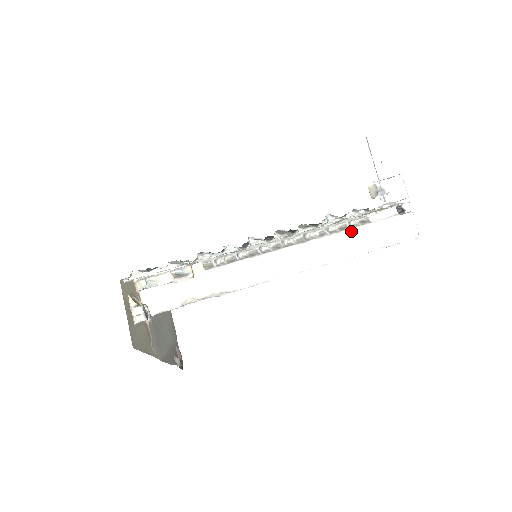
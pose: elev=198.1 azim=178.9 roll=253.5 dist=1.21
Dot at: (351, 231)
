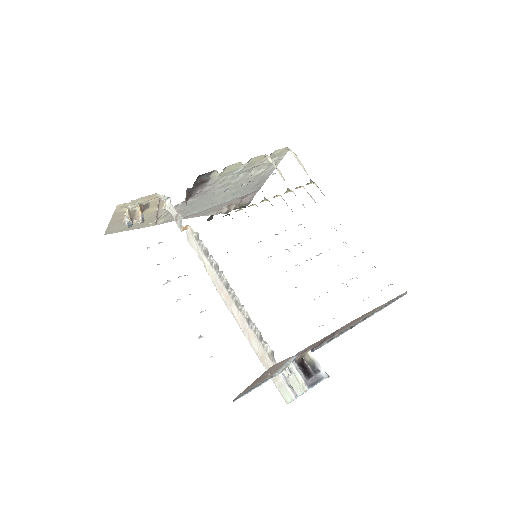
Dot at: (260, 345)
